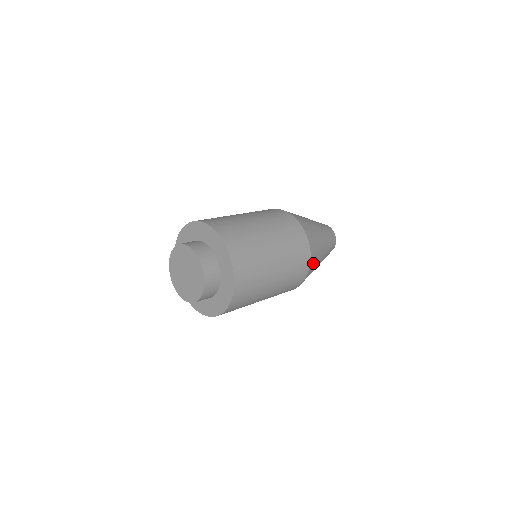
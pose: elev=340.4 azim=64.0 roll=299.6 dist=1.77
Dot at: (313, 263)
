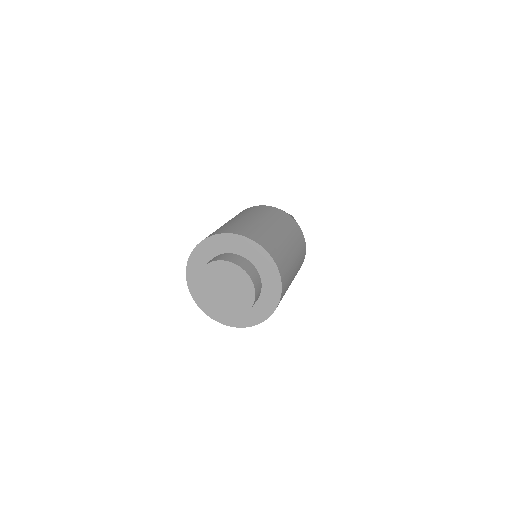
Dot at: occluded
